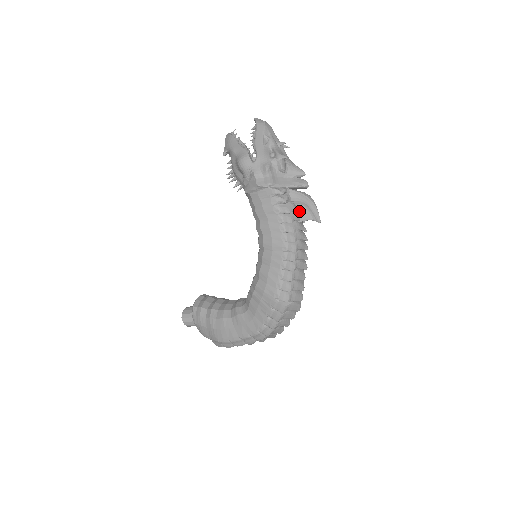
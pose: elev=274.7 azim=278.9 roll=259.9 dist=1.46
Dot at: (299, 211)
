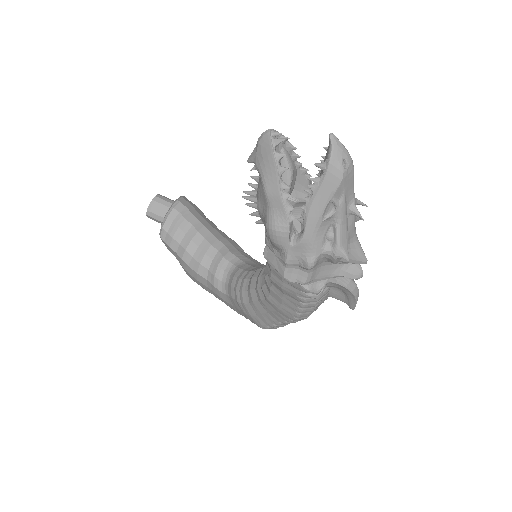
Dot at: (332, 290)
